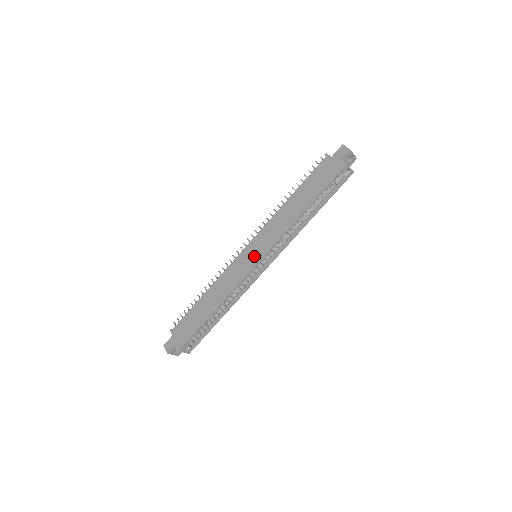
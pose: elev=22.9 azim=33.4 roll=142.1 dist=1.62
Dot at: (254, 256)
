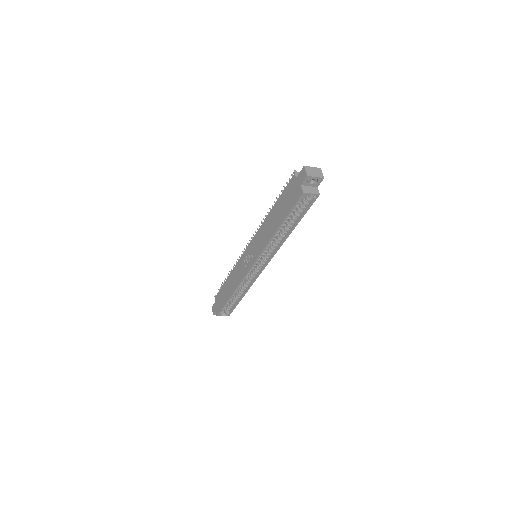
Dot at: (249, 260)
